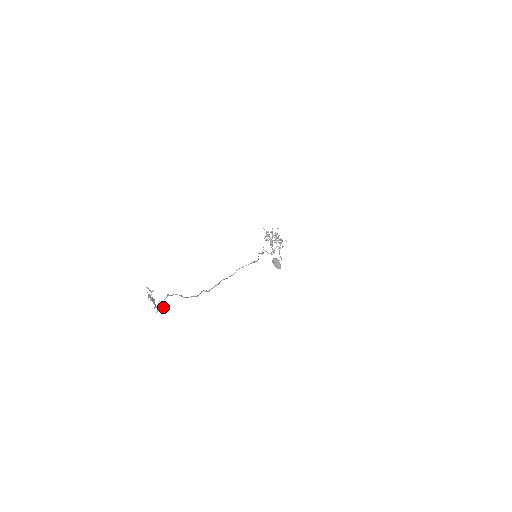
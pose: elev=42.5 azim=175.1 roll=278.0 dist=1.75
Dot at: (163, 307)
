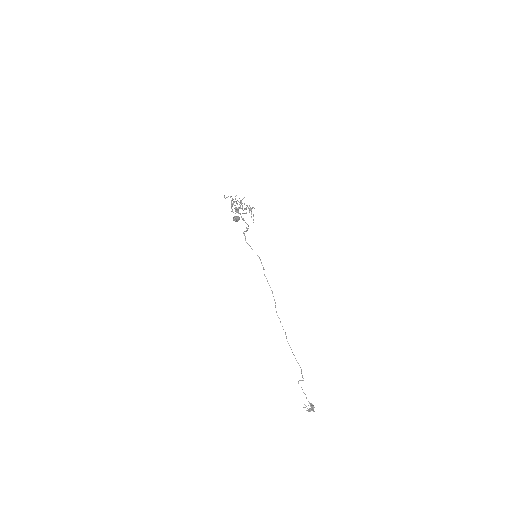
Dot at: (312, 405)
